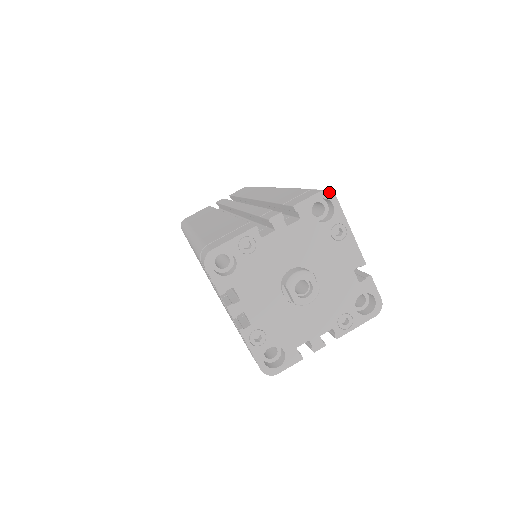
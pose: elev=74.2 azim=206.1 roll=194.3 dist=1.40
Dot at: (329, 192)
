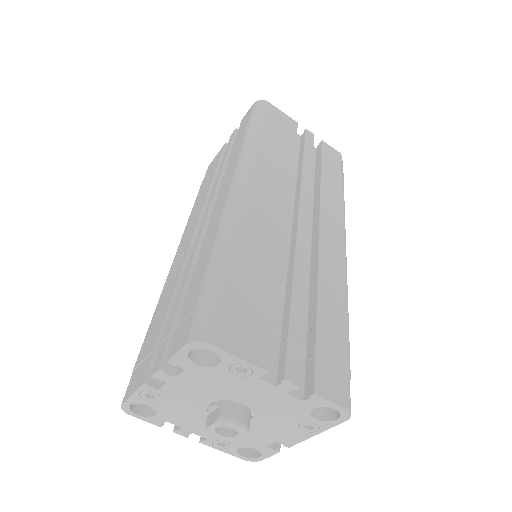
Dot at: (350, 415)
